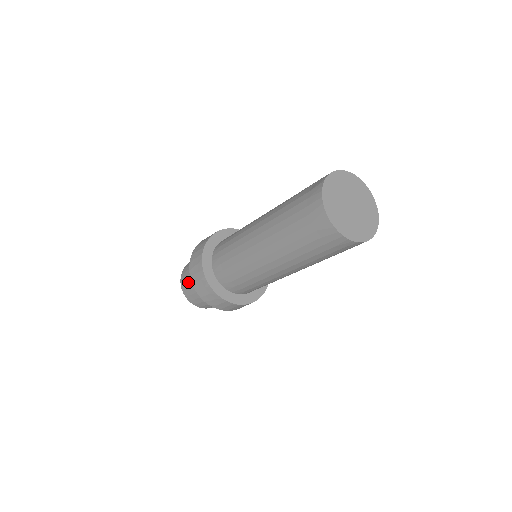
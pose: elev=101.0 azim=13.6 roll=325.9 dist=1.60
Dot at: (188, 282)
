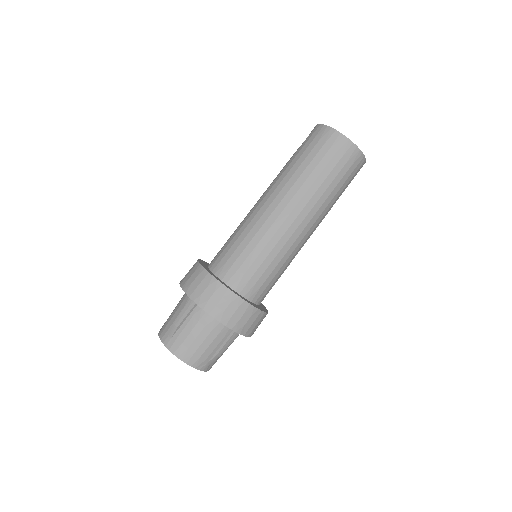
Dot at: (180, 320)
